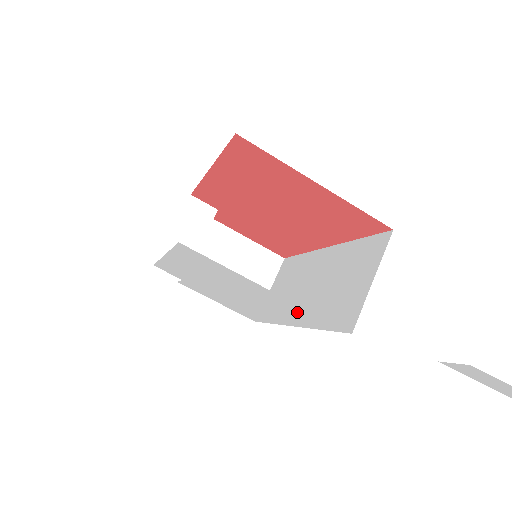
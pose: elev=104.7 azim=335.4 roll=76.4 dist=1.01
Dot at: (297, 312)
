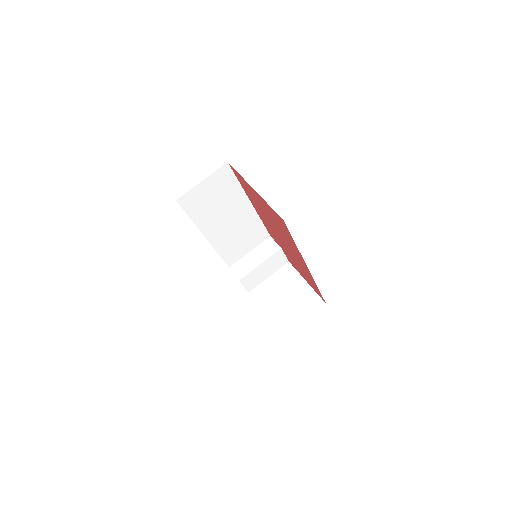
Dot at: occluded
